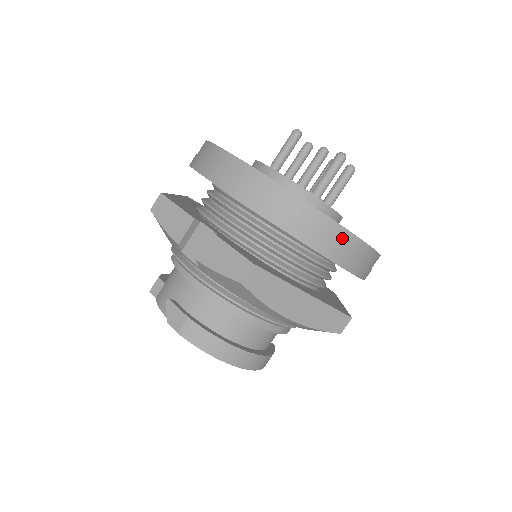
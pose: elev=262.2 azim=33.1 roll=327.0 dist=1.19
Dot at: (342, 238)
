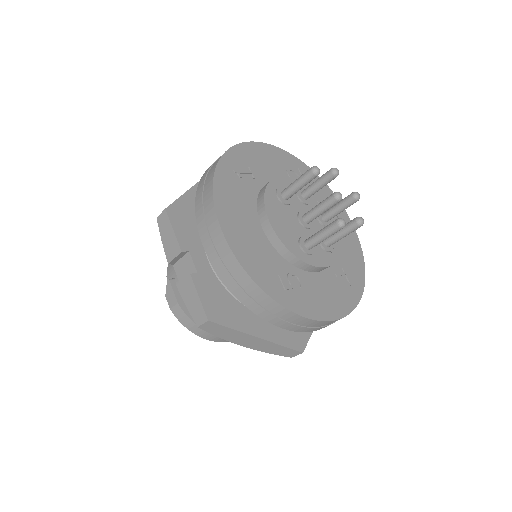
Dot at: (294, 318)
